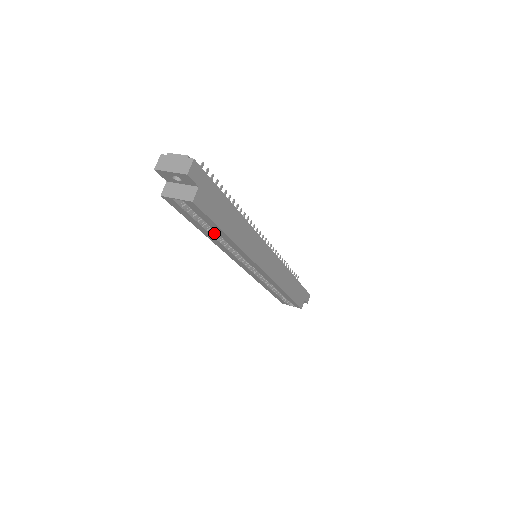
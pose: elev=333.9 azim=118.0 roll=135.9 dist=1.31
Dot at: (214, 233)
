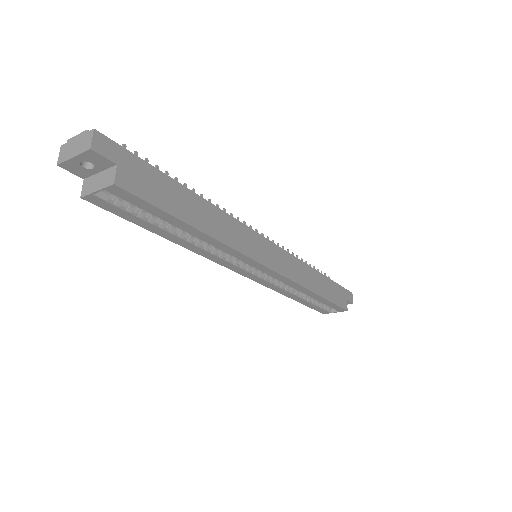
Dot at: (180, 233)
